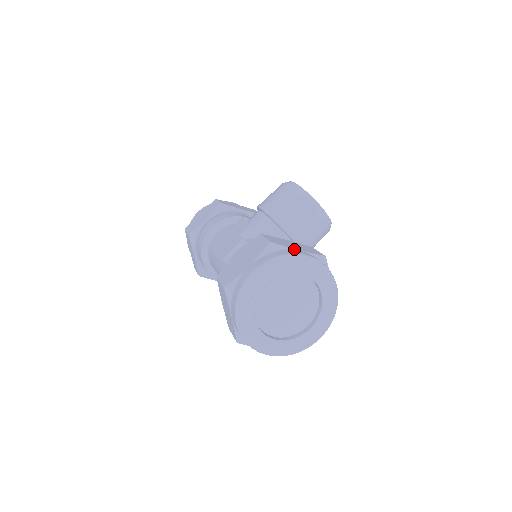
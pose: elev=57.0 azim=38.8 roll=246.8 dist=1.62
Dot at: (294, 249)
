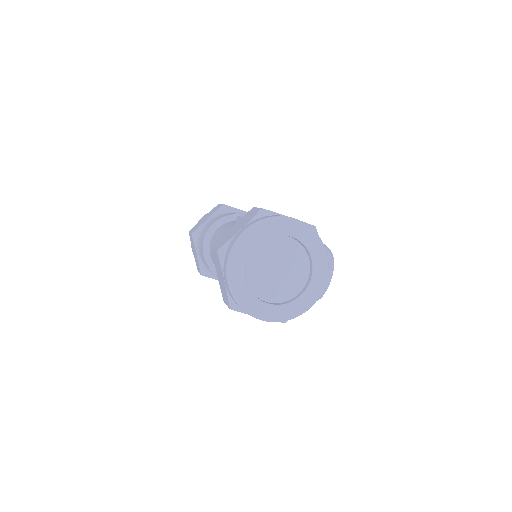
Dot at: occluded
